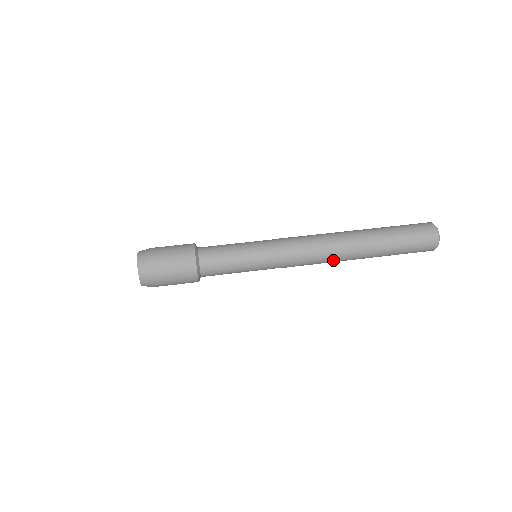
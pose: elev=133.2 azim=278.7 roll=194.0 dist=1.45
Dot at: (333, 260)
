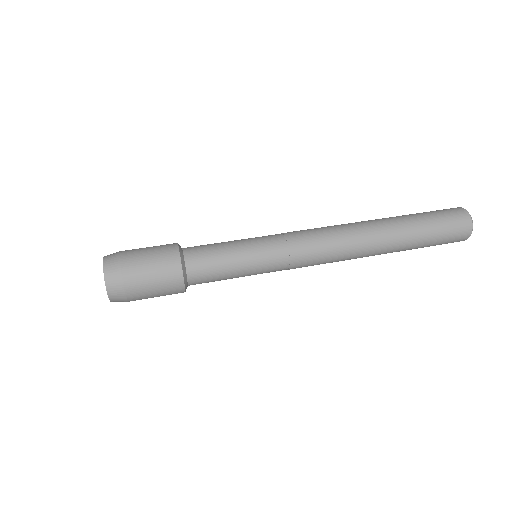
Dot at: (353, 247)
